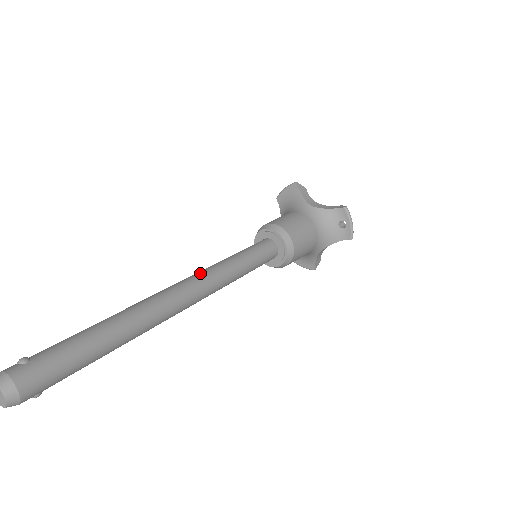
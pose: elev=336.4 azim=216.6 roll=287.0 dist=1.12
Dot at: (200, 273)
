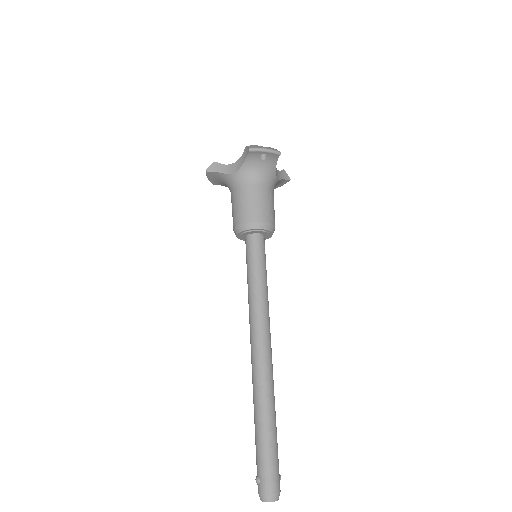
Dot at: (251, 324)
